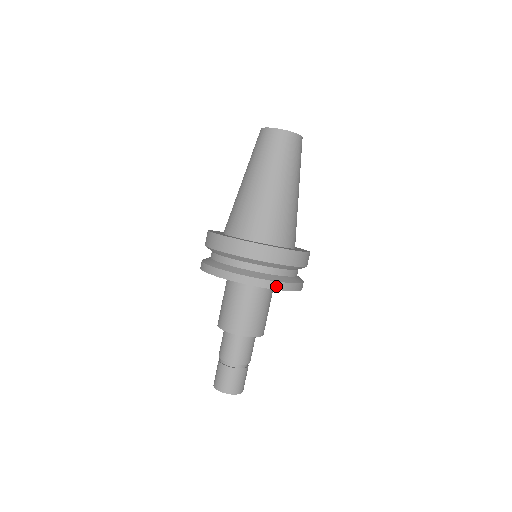
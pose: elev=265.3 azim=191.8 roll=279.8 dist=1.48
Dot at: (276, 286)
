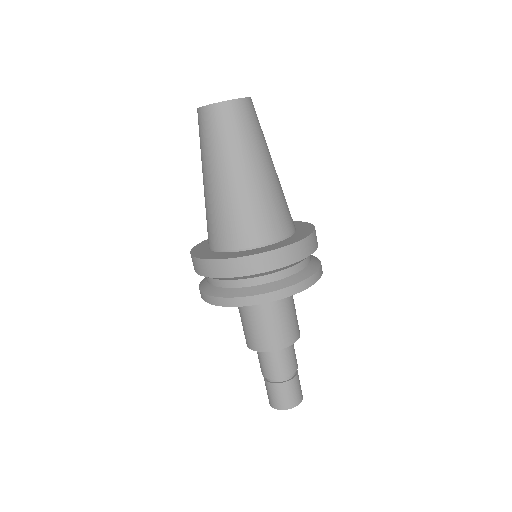
Dot at: occluded
